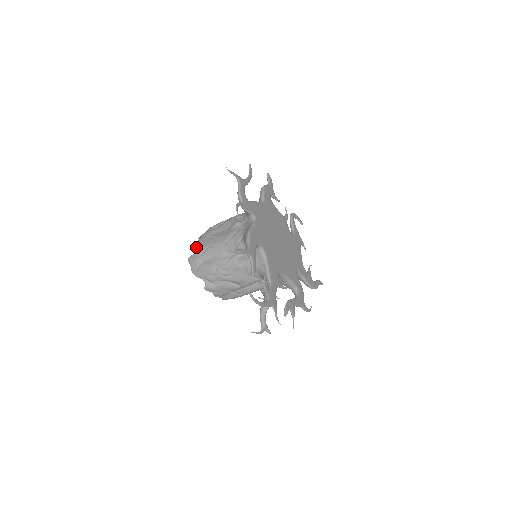
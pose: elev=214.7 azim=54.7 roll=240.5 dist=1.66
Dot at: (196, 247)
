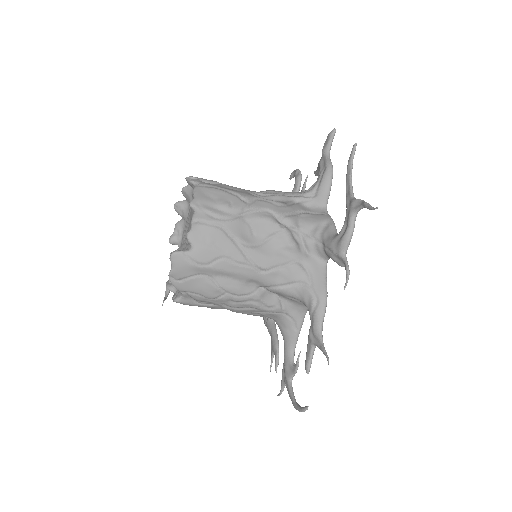
Dot at: (197, 241)
